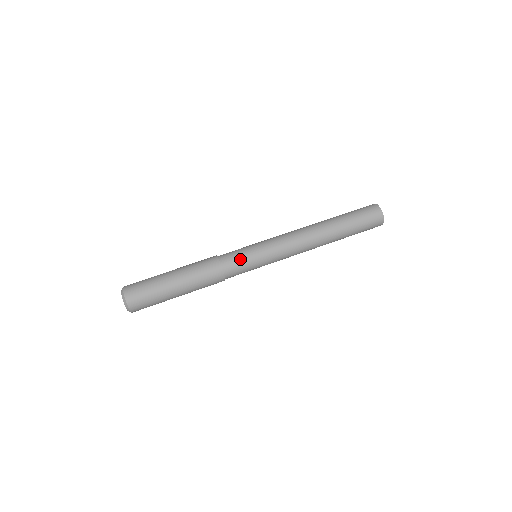
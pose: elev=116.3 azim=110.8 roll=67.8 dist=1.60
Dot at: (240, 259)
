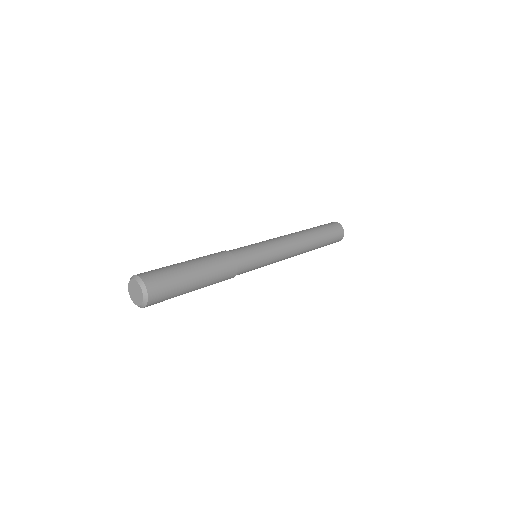
Dot at: occluded
